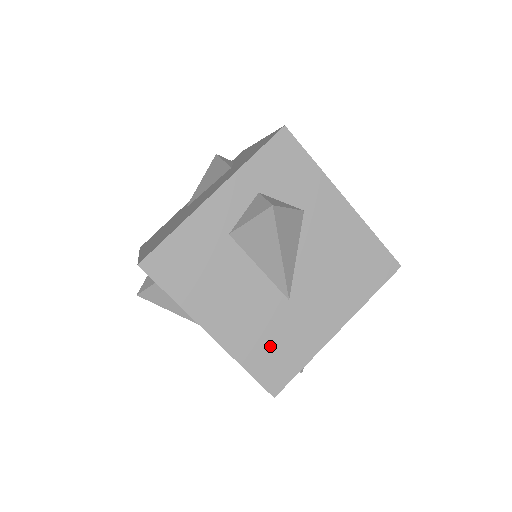
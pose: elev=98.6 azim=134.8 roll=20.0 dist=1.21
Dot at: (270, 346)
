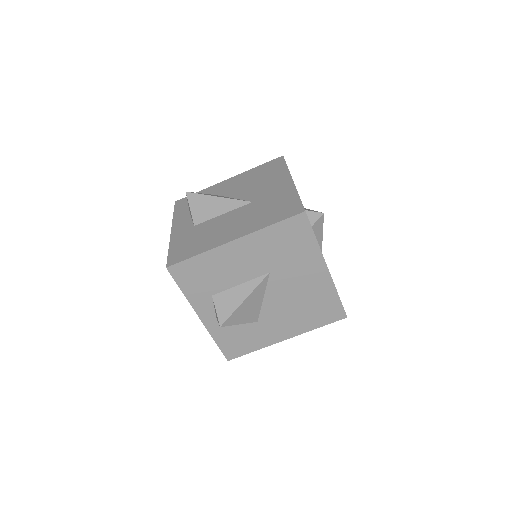
Dot at: (270, 212)
